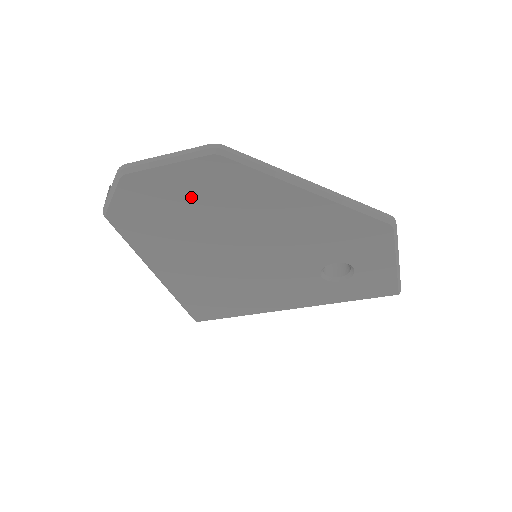
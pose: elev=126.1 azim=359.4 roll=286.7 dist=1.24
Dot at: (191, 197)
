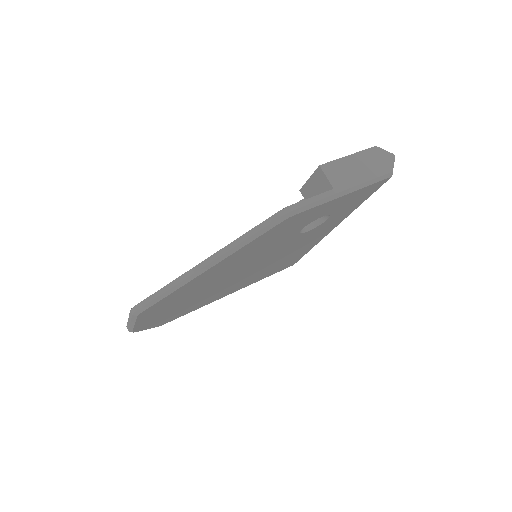
Dot at: (169, 309)
